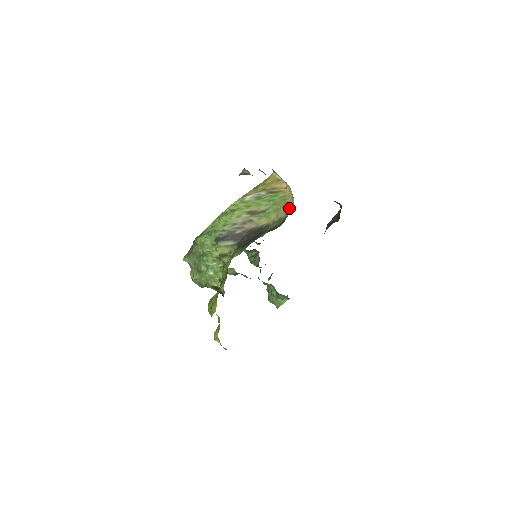
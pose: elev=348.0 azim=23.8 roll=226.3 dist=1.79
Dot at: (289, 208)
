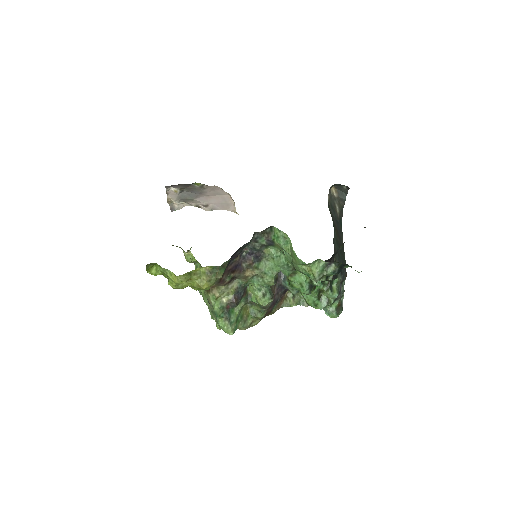
Dot at: occluded
